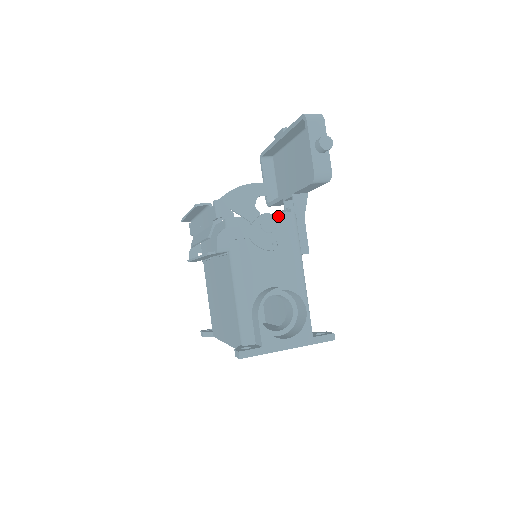
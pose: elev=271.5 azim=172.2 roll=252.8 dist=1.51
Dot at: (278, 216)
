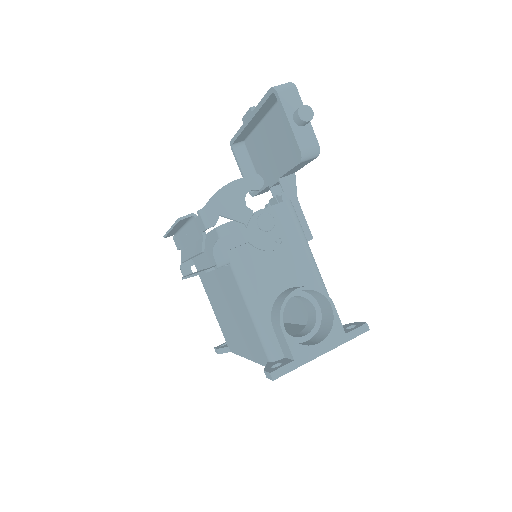
Dot at: (273, 209)
